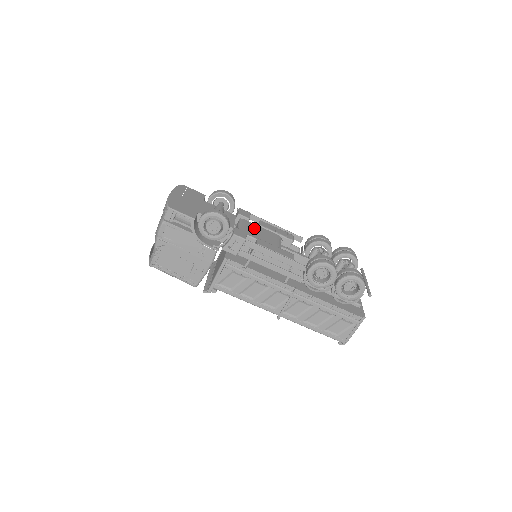
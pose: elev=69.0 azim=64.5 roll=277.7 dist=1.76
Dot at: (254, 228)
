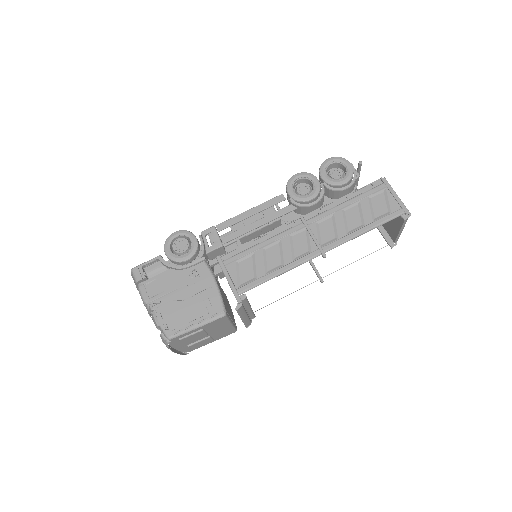
Dot at: occluded
